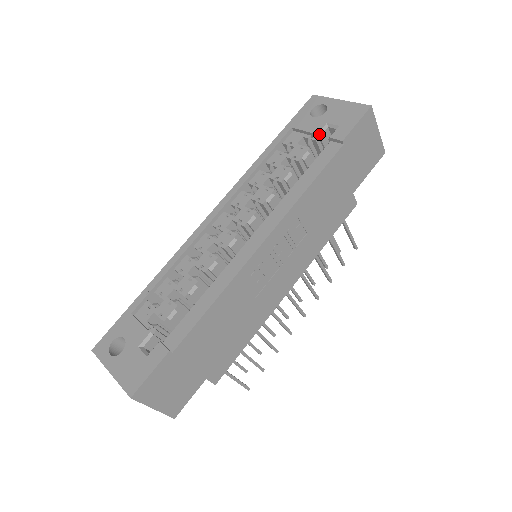
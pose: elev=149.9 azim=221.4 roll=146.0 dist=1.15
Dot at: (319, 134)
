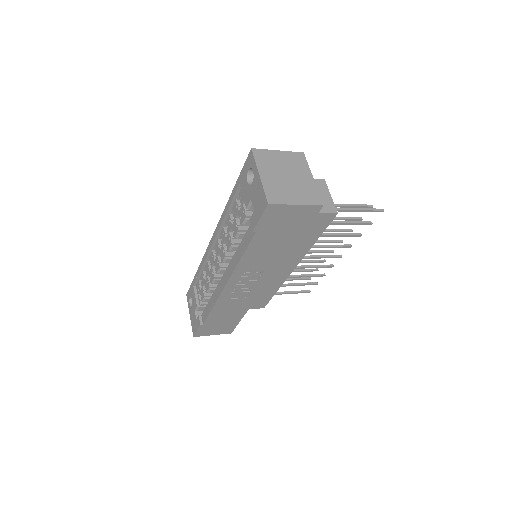
Dot at: (247, 208)
